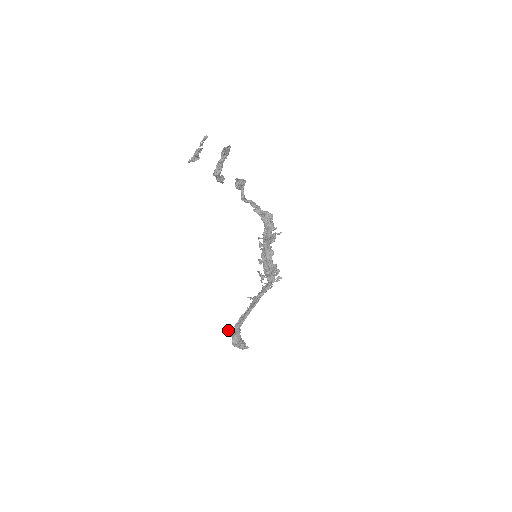
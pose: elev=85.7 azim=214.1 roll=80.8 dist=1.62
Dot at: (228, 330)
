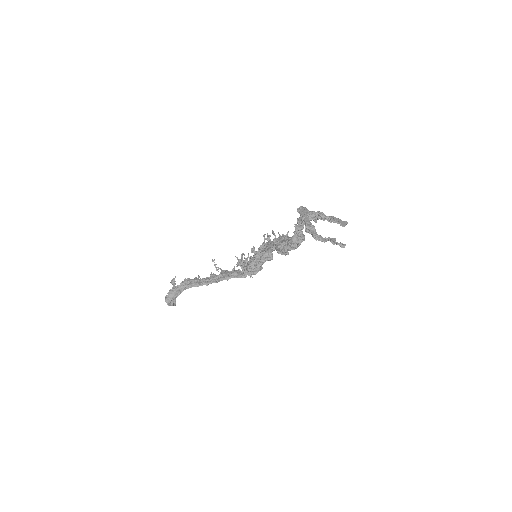
Dot at: (172, 280)
